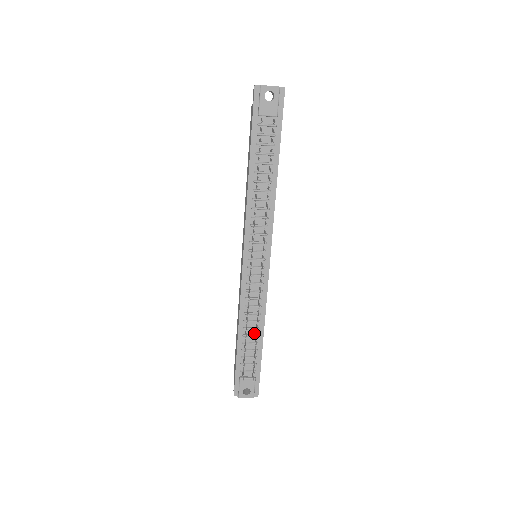
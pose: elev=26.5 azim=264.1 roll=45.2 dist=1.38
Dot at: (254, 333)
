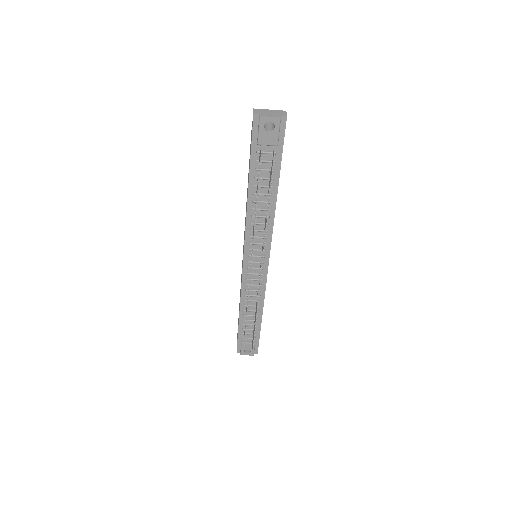
Dot at: (254, 313)
